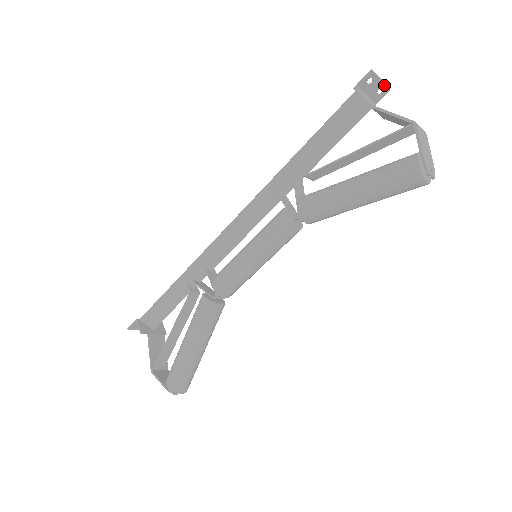
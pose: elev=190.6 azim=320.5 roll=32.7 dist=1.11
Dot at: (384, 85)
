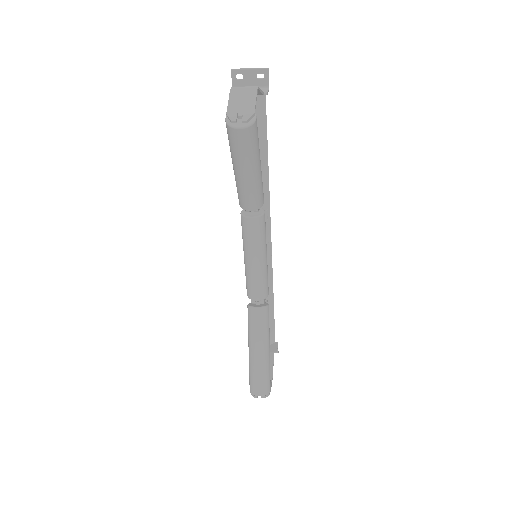
Dot at: (257, 70)
